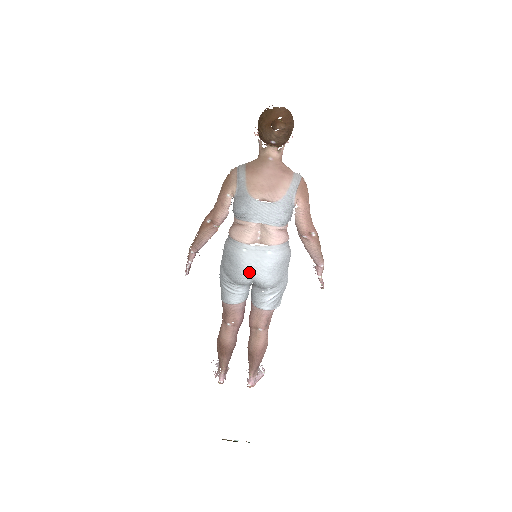
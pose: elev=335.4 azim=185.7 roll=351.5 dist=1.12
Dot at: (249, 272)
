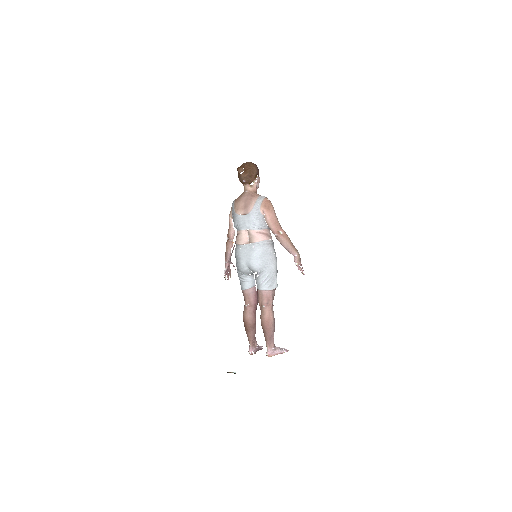
Dot at: (244, 261)
